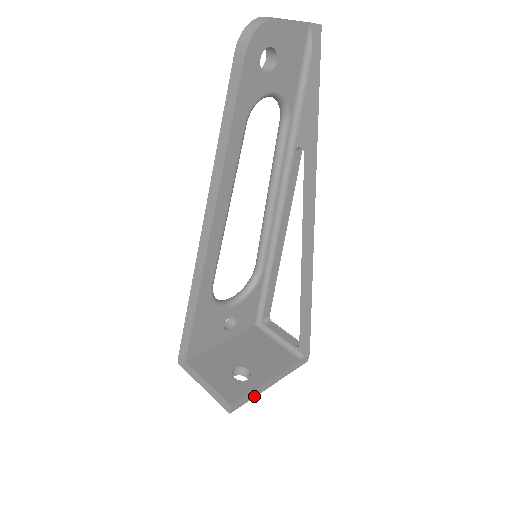
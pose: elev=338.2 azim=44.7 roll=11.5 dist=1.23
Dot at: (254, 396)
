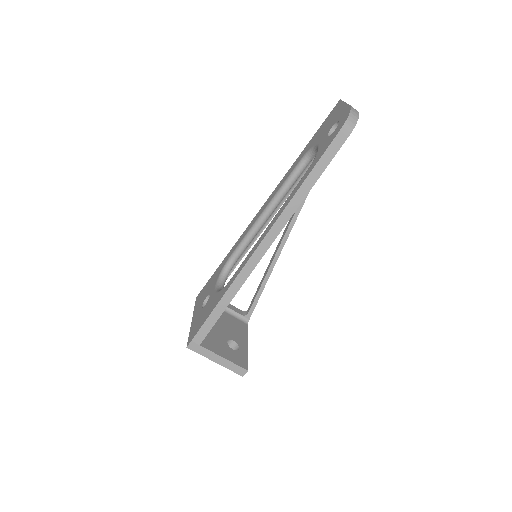
Dot at: occluded
